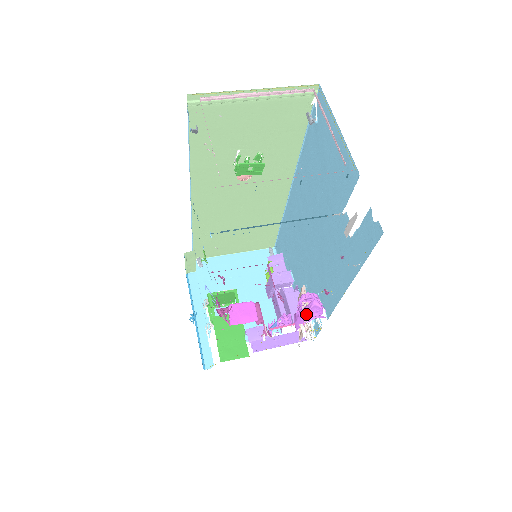
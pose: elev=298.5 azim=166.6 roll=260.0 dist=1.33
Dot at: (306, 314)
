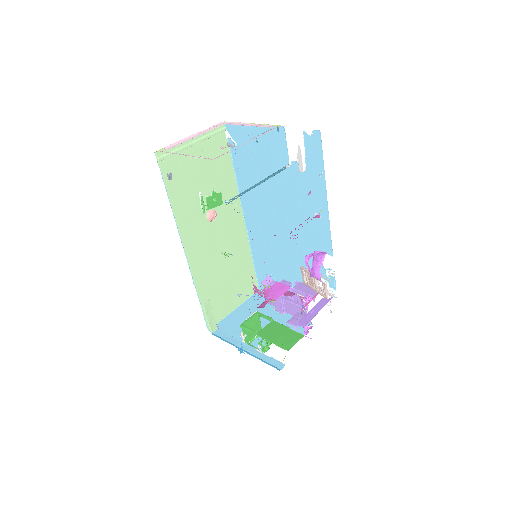
Dot at: (317, 261)
